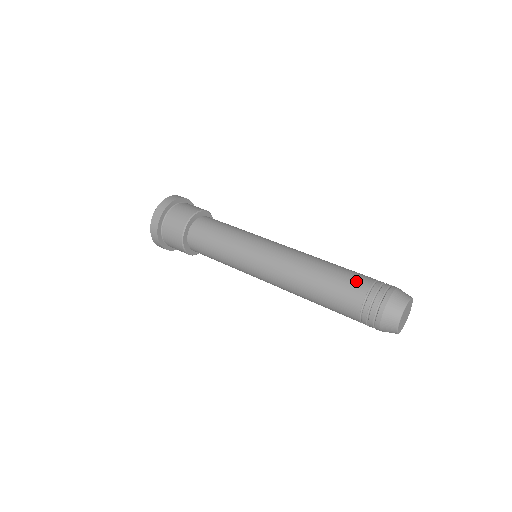
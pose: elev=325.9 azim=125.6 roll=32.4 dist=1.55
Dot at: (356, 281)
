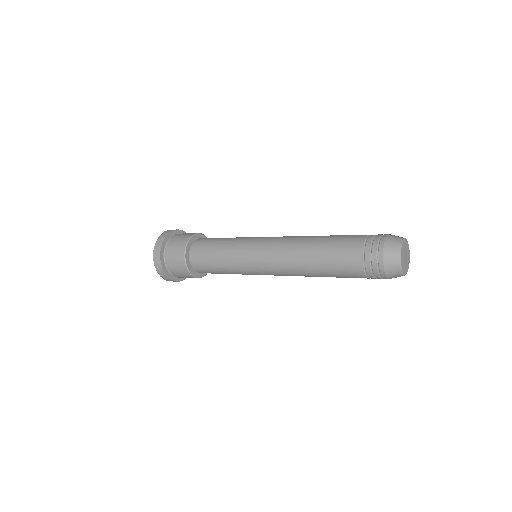
Dot at: (353, 235)
